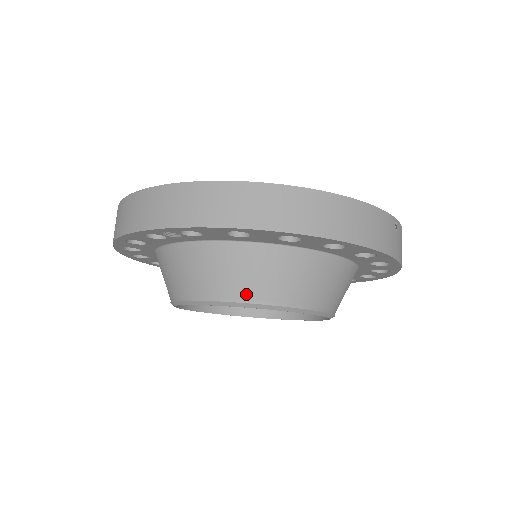
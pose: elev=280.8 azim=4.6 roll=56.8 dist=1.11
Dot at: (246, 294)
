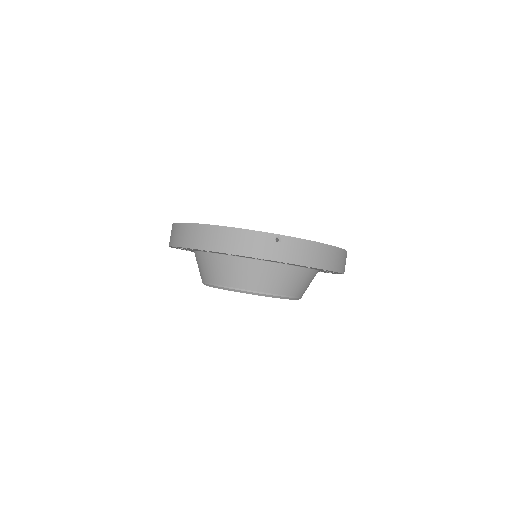
Dot at: (210, 280)
